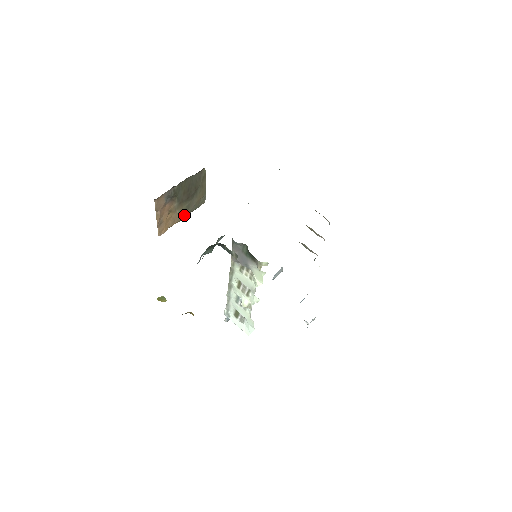
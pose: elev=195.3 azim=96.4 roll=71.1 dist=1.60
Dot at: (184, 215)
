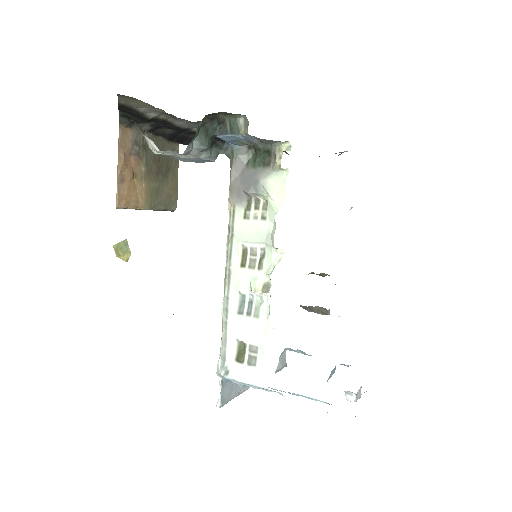
Dot at: (151, 202)
